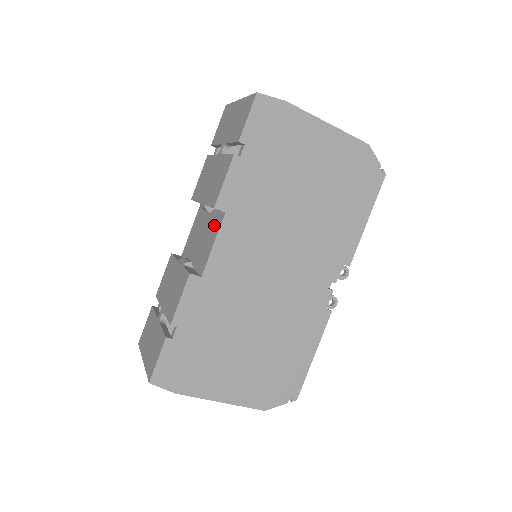
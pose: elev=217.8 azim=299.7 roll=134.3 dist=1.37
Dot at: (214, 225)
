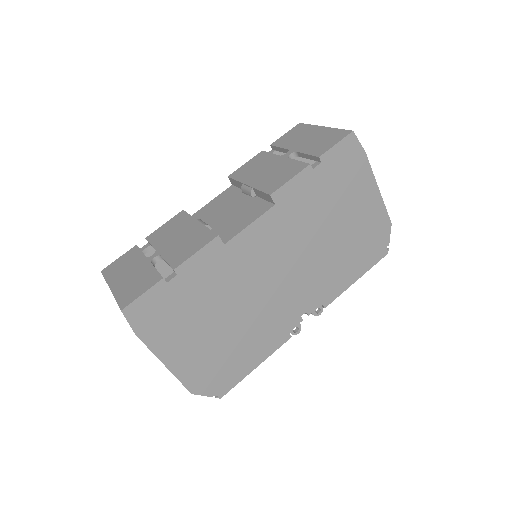
Dot at: (254, 209)
